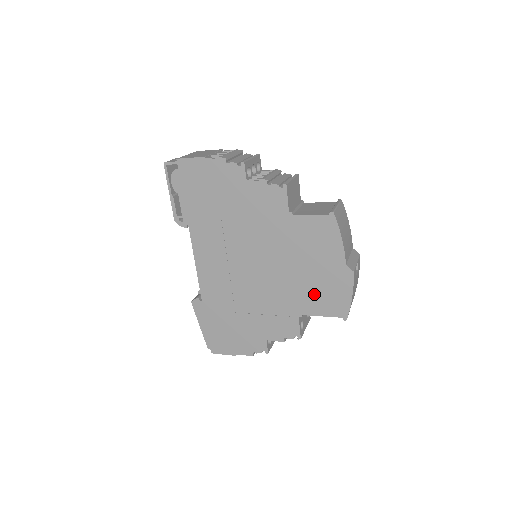
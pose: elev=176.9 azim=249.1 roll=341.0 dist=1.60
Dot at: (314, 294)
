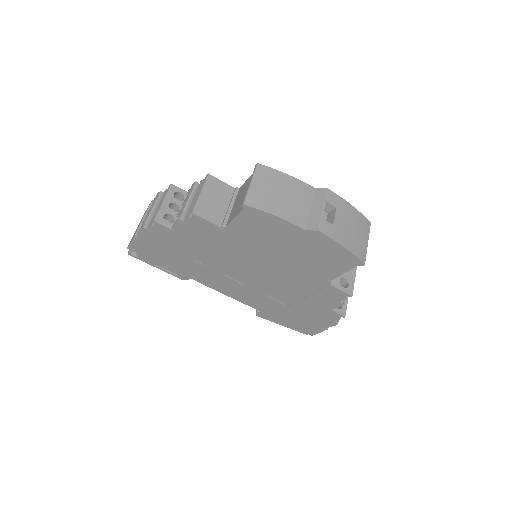
Dot at: (316, 264)
